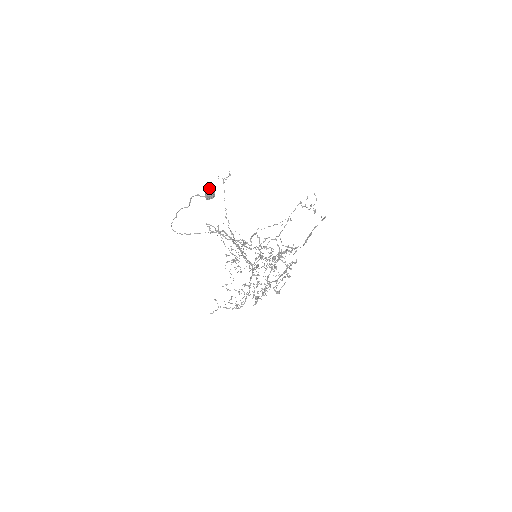
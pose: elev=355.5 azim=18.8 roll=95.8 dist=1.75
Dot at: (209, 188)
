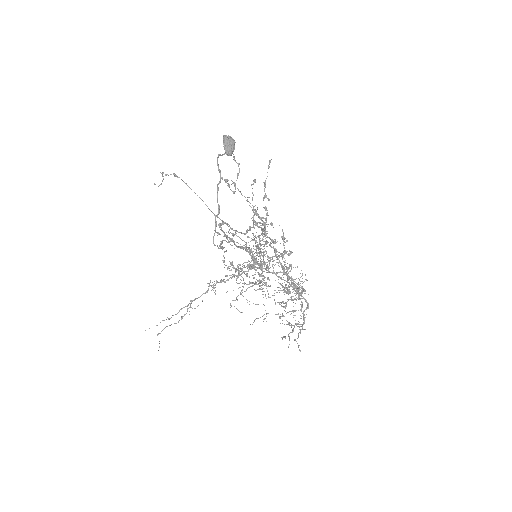
Dot at: (225, 135)
